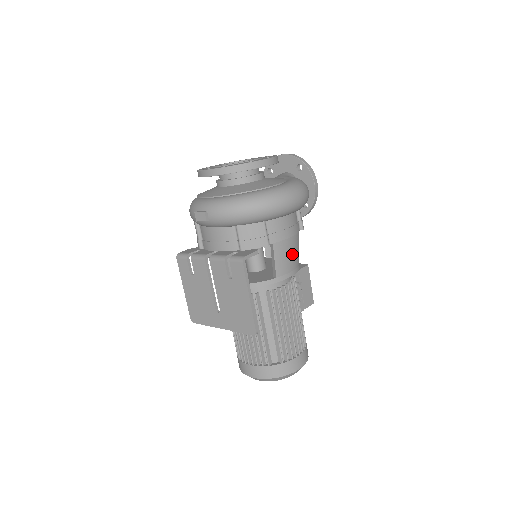
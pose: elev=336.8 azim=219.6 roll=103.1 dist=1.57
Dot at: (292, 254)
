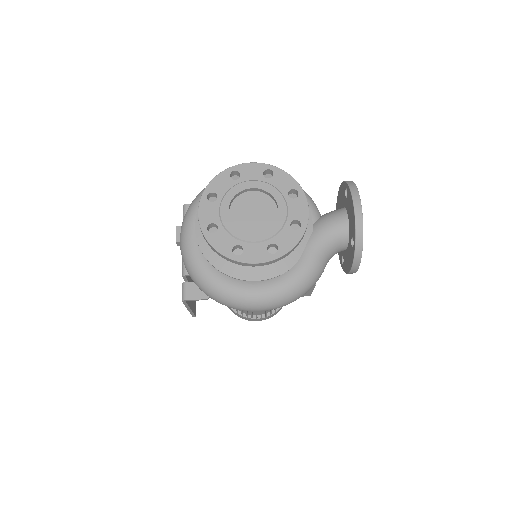
Dot at: occluded
